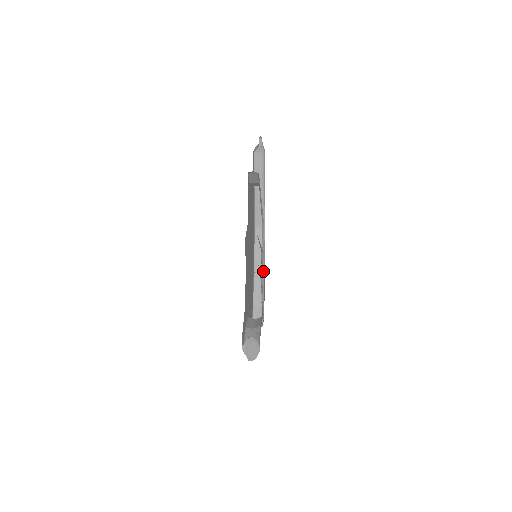
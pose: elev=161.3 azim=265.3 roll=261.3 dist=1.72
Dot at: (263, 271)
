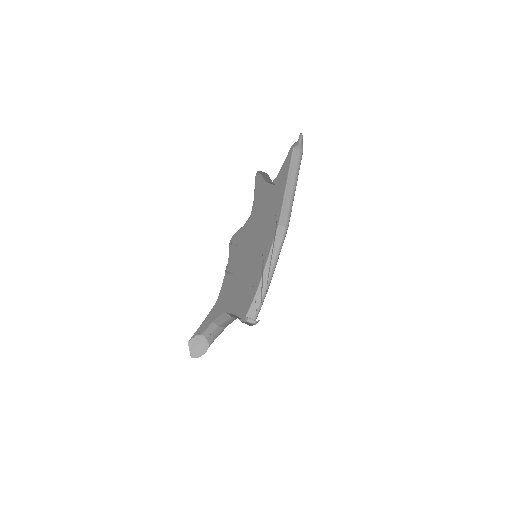
Dot at: occluded
